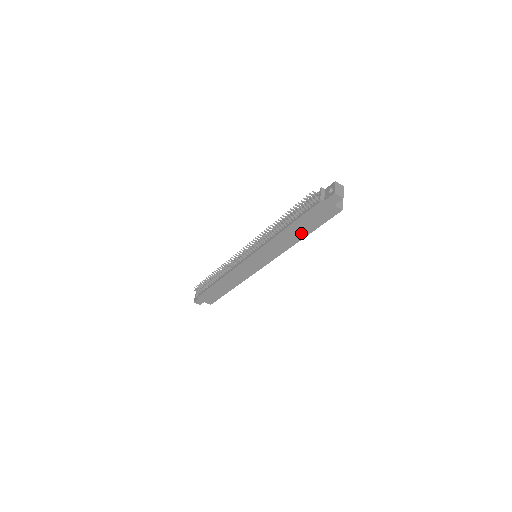
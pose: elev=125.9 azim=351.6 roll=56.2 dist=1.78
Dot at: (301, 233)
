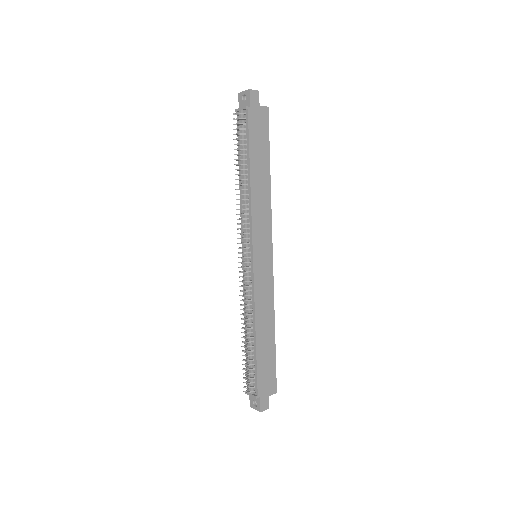
Dot at: (264, 169)
